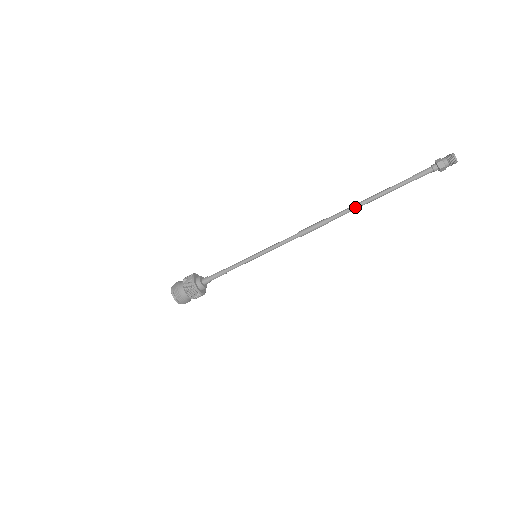
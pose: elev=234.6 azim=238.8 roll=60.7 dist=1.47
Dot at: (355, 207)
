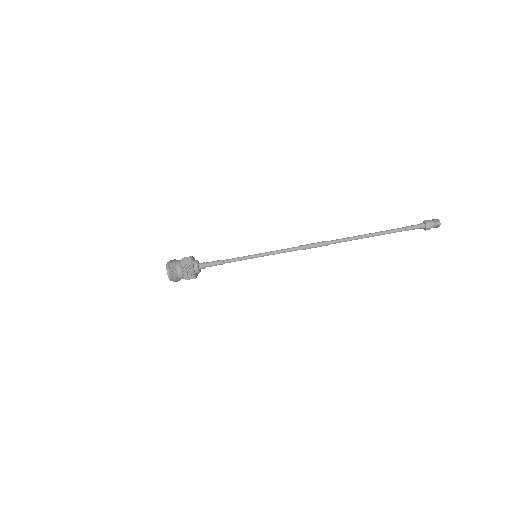
Dot at: (353, 238)
